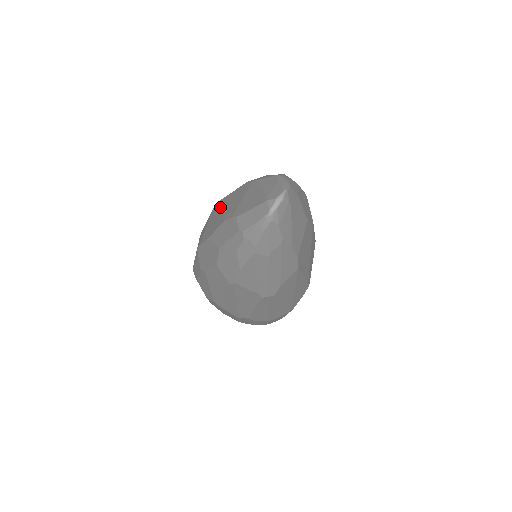
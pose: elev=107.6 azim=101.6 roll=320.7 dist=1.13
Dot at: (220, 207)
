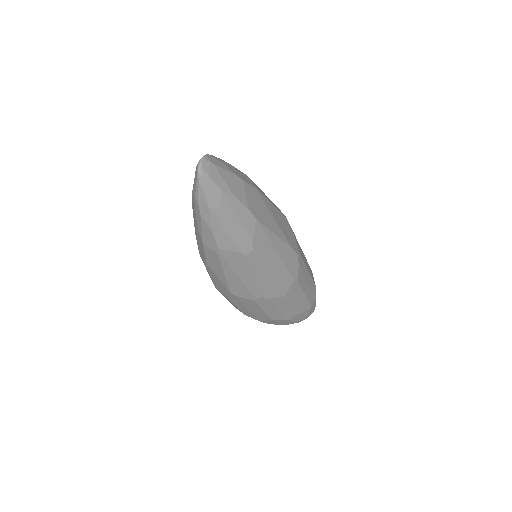
Dot at: occluded
